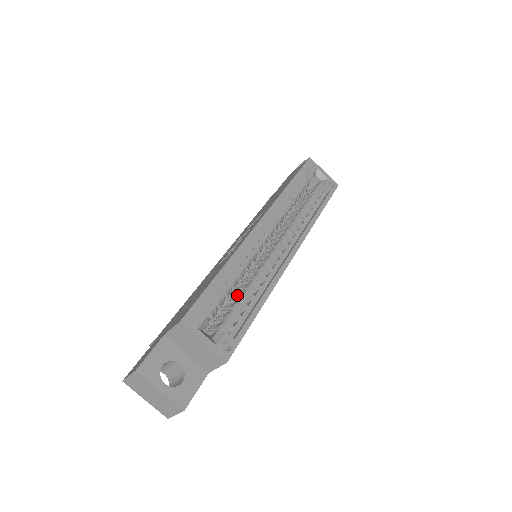
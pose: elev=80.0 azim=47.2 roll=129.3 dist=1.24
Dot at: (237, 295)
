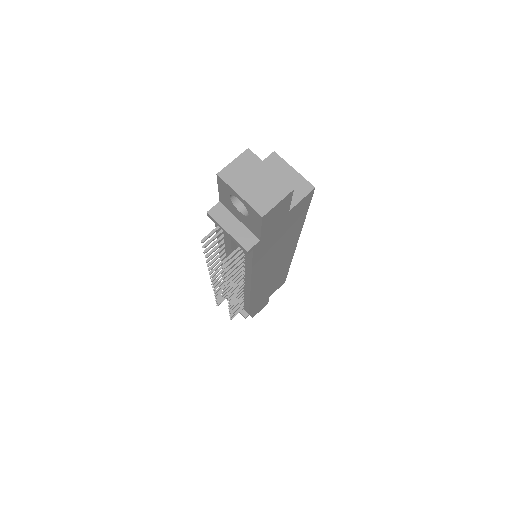
Dot at: occluded
